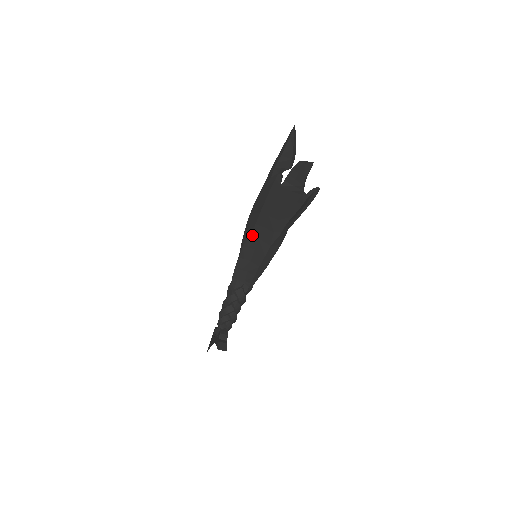
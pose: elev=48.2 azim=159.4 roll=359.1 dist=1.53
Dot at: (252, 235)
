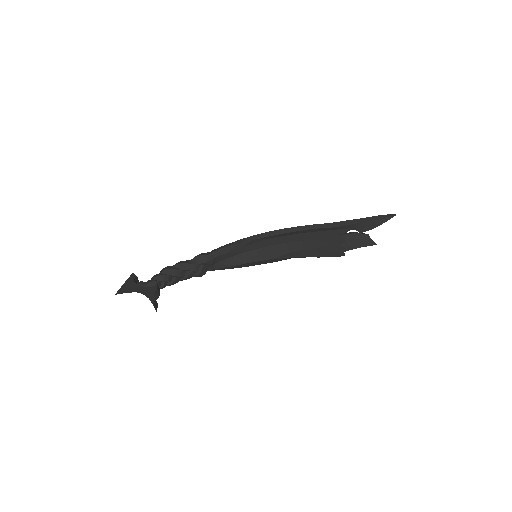
Dot at: (270, 239)
